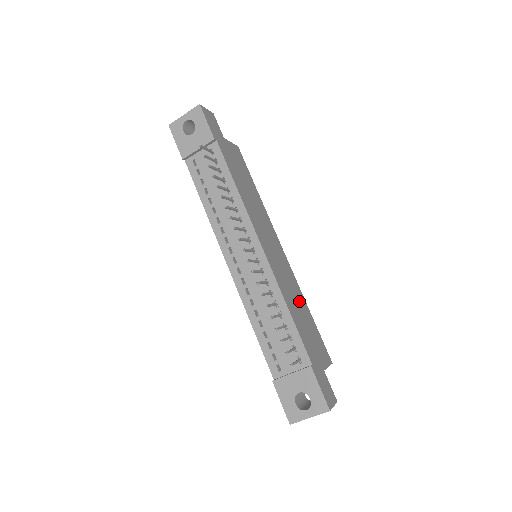
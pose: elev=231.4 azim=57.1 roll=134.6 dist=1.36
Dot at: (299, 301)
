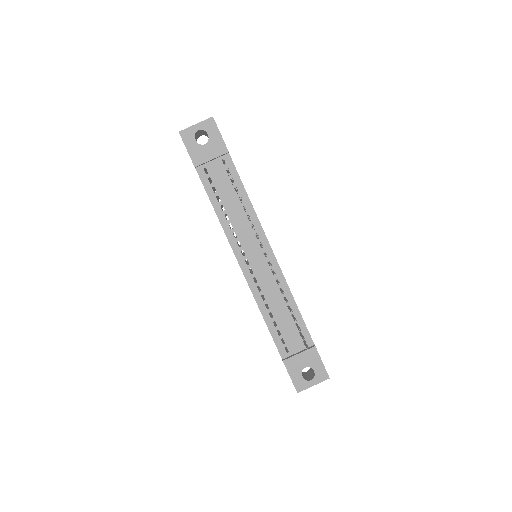
Dot at: occluded
